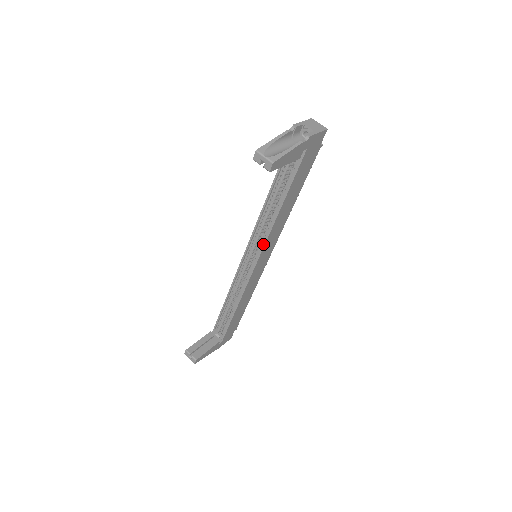
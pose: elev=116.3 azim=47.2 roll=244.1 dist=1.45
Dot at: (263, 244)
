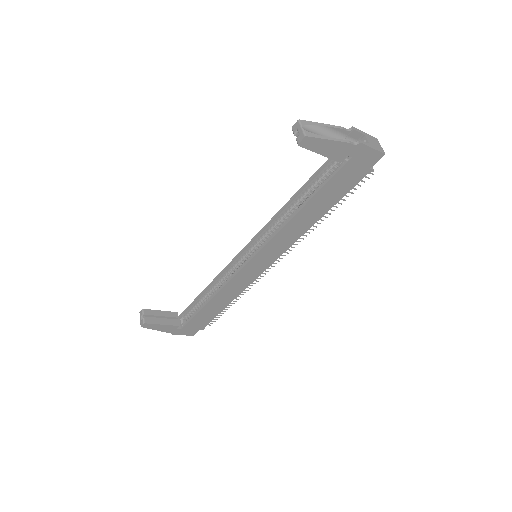
Dot at: (266, 242)
